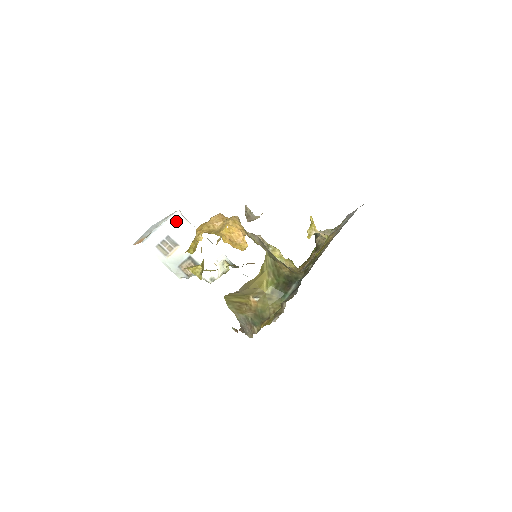
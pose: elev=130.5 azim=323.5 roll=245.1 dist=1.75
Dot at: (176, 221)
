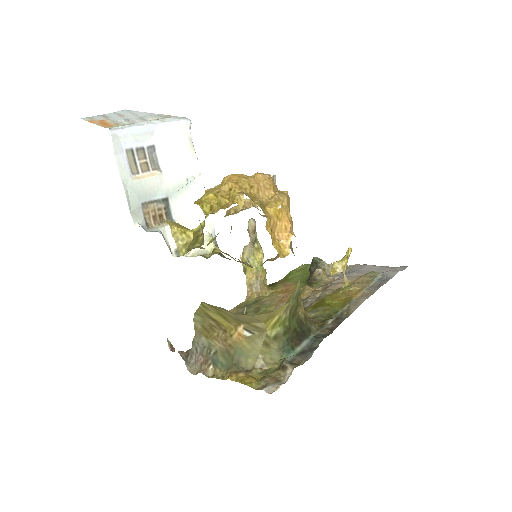
Dot at: (178, 132)
